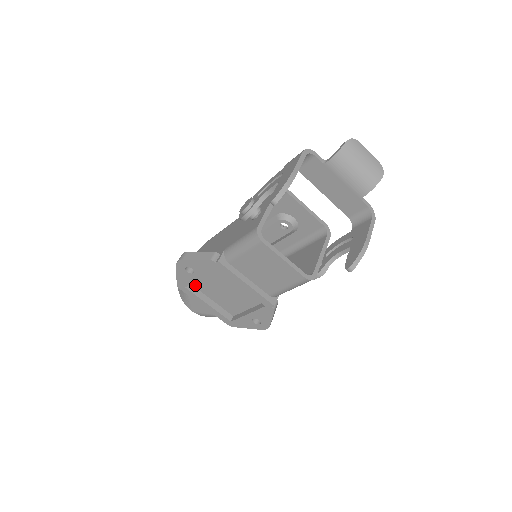
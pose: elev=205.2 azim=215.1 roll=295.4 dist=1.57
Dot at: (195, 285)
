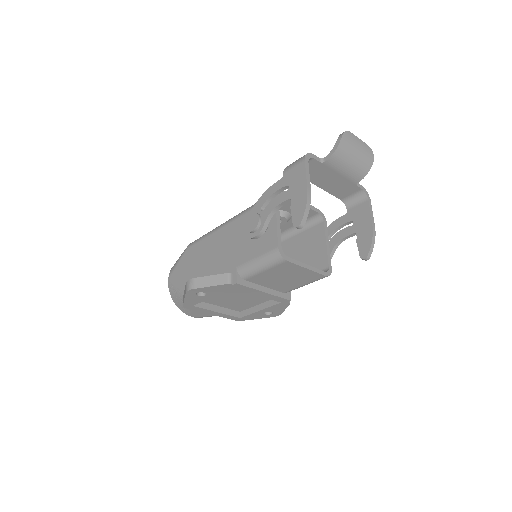
Dot at: occluded
